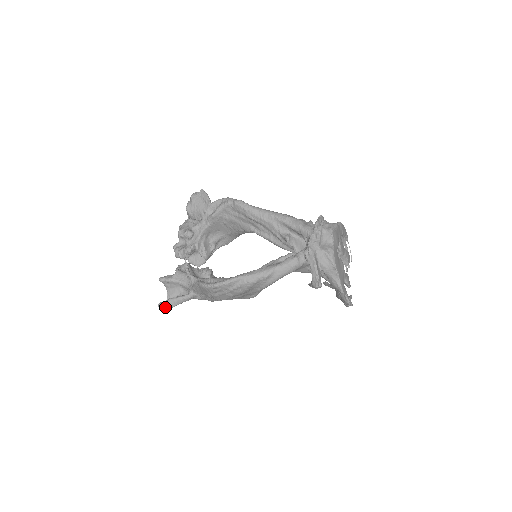
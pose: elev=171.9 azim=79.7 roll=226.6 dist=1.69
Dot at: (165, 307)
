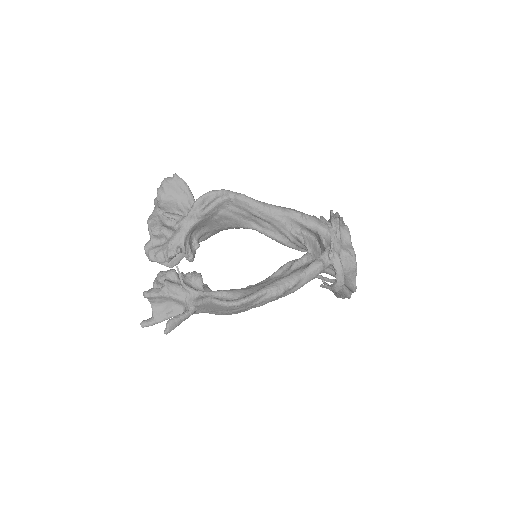
Dot at: (165, 331)
